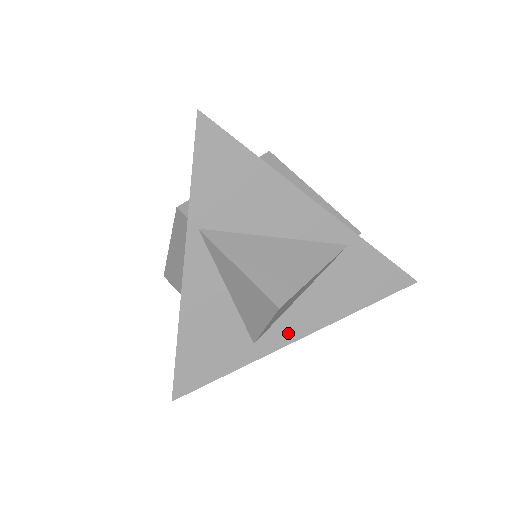
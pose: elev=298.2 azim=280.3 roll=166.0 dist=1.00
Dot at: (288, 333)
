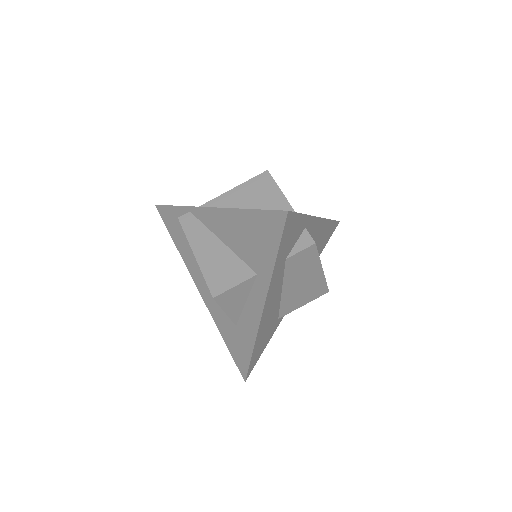
Dot at: occluded
